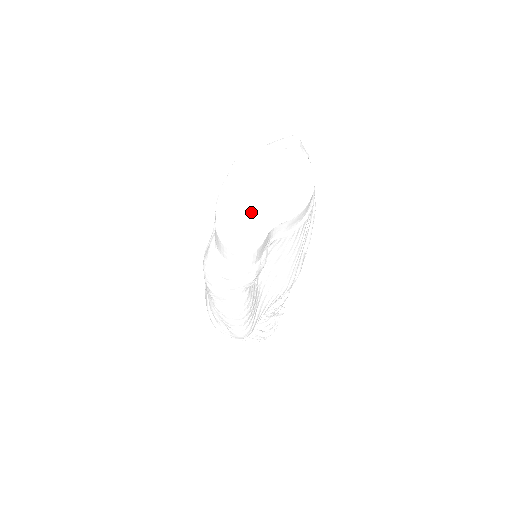
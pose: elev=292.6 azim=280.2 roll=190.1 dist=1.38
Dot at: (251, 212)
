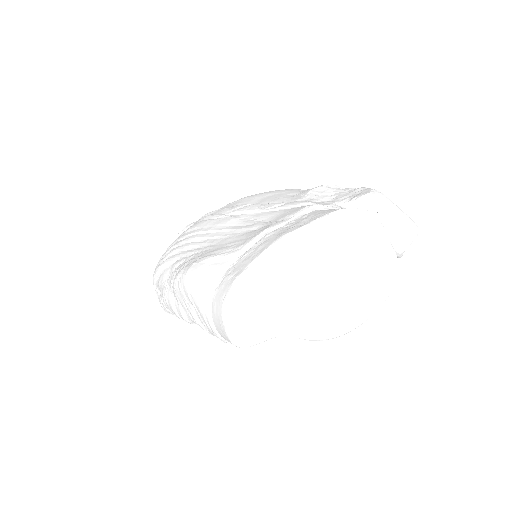
Dot at: (284, 297)
